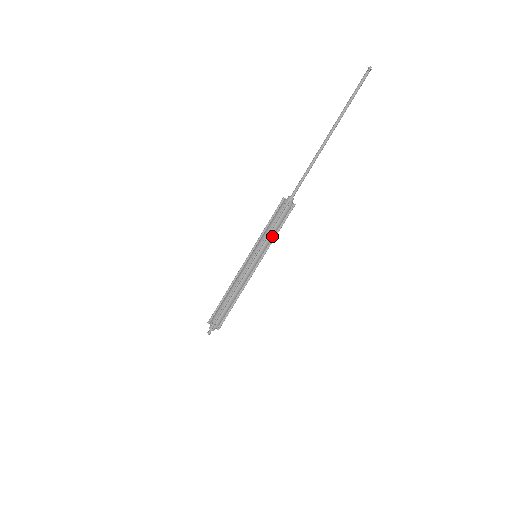
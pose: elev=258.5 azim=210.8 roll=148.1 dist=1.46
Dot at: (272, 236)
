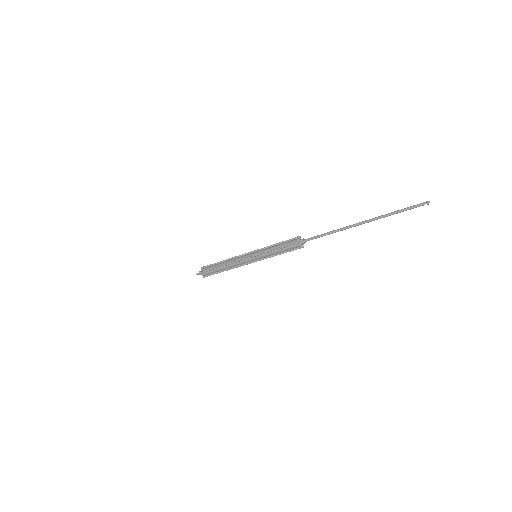
Dot at: (273, 254)
